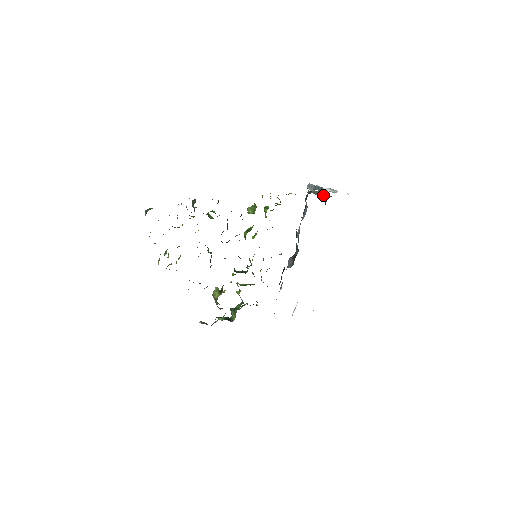
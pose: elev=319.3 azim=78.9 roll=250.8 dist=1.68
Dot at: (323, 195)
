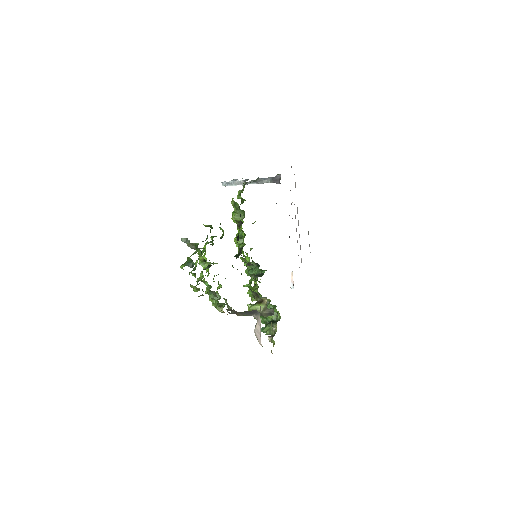
Dot at: (264, 179)
